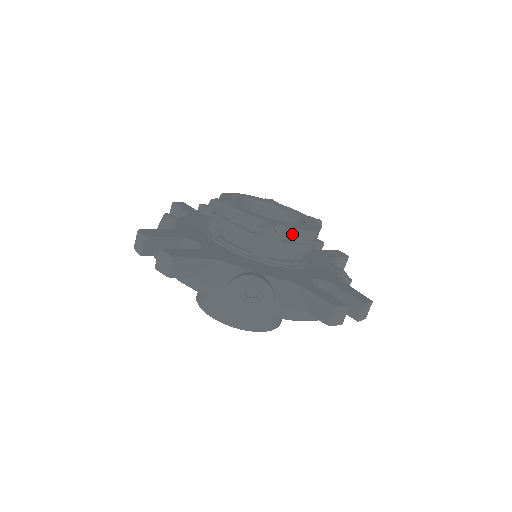
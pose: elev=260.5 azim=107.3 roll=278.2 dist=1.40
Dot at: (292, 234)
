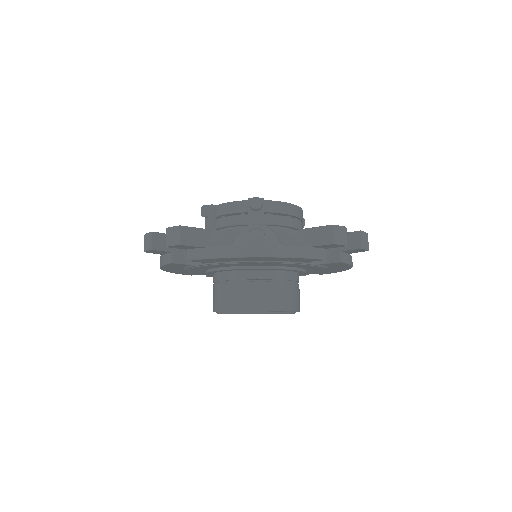
Dot at: (278, 206)
